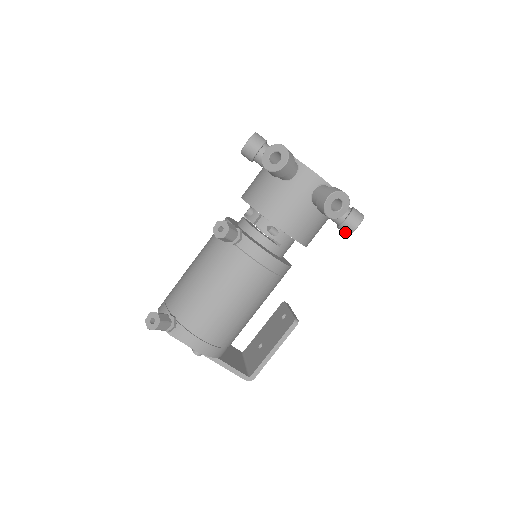
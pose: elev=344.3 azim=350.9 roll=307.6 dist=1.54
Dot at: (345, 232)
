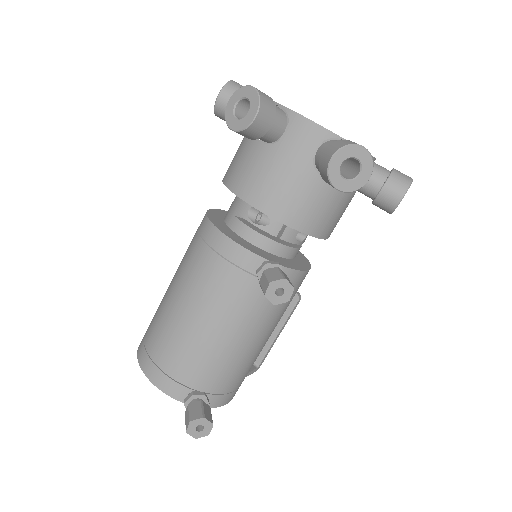
Dot at: occluded
